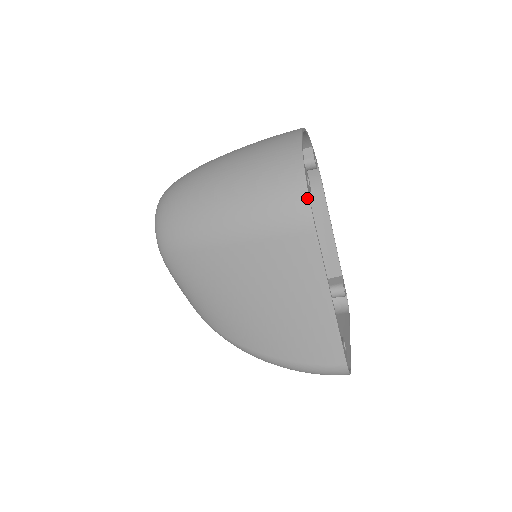
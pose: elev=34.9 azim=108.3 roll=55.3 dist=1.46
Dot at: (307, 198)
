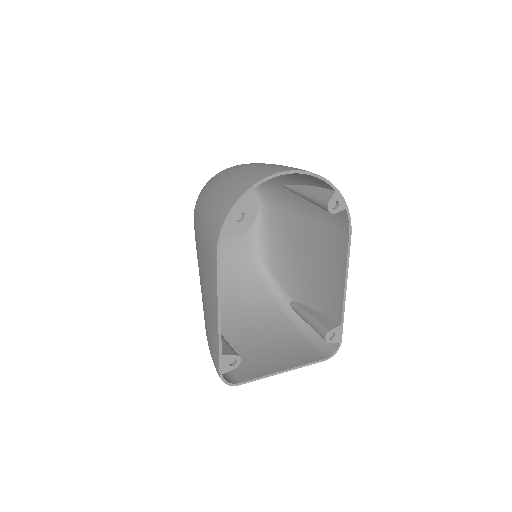
Dot at: (221, 228)
